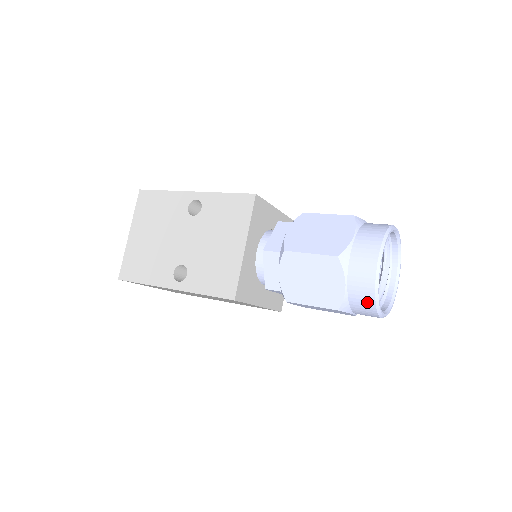
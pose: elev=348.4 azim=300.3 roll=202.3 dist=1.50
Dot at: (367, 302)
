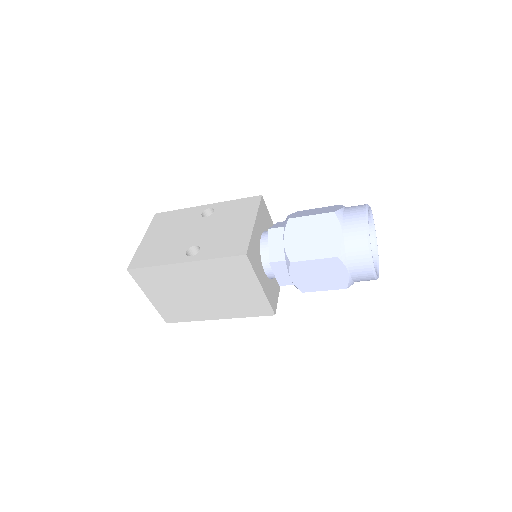
Dot at: (361, 245)
